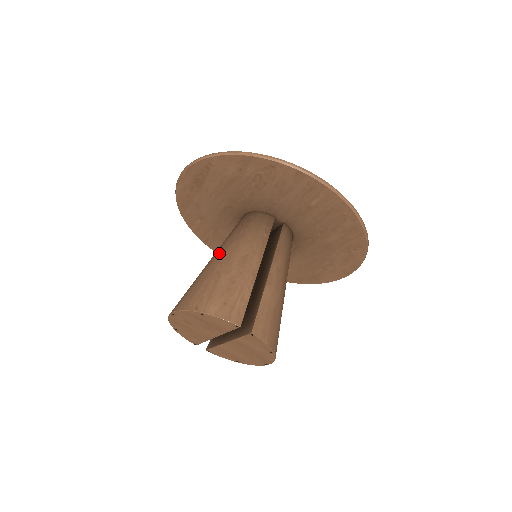
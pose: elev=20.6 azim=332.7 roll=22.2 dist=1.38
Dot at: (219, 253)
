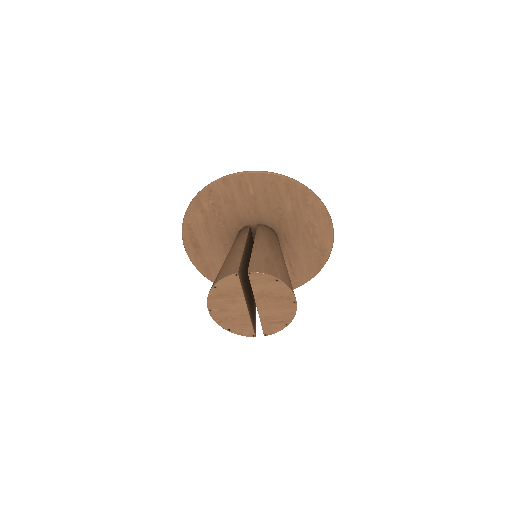
Dot at: occluded
